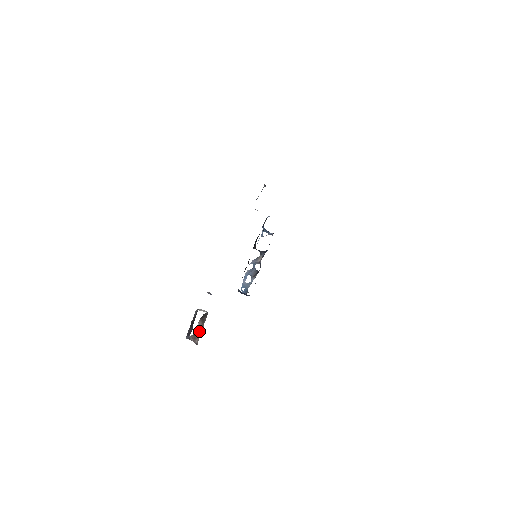
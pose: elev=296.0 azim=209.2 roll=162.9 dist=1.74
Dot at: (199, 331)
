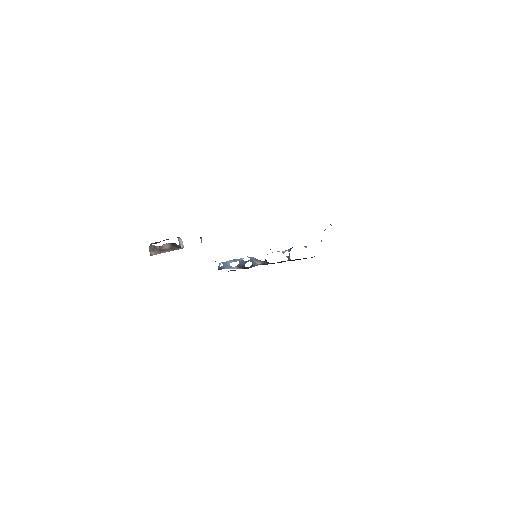
Dot at: (162, 250)
